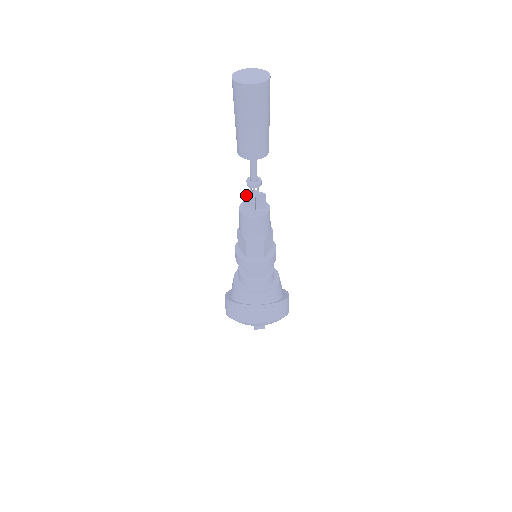
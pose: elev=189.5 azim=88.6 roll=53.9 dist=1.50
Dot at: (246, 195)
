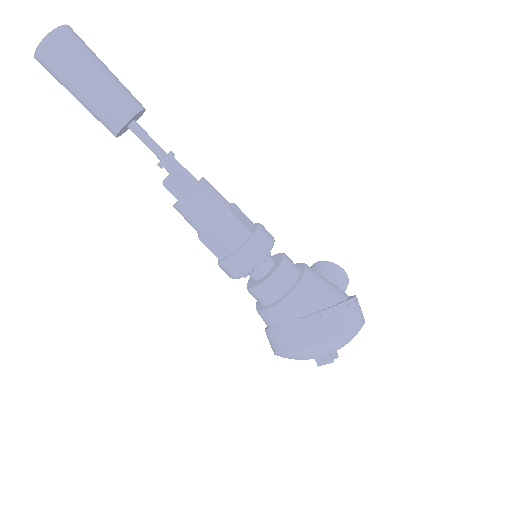
Dot at: occluded
